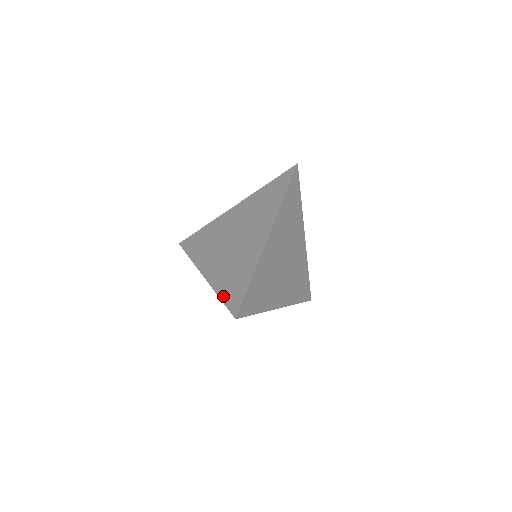
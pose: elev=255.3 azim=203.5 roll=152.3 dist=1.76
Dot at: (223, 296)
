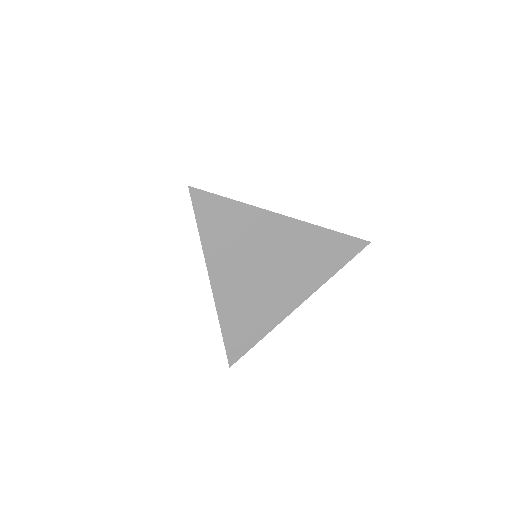
Dot at: occluded
